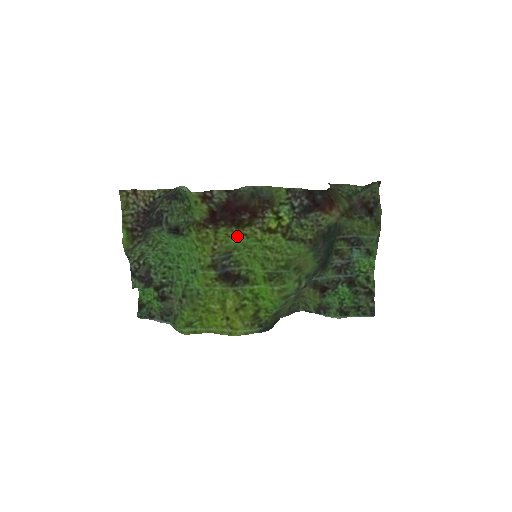
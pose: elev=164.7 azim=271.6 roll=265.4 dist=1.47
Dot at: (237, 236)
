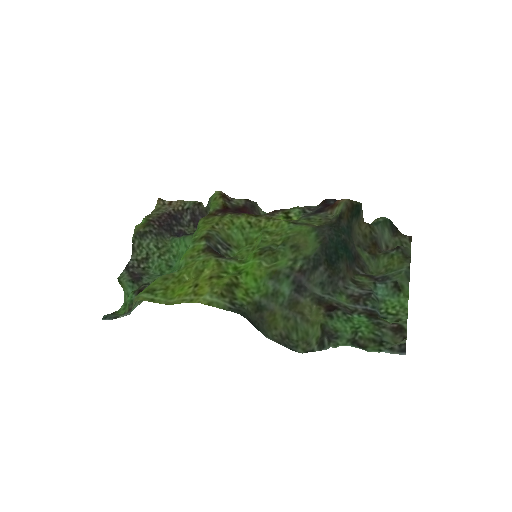
Dot at: (241, 224)
